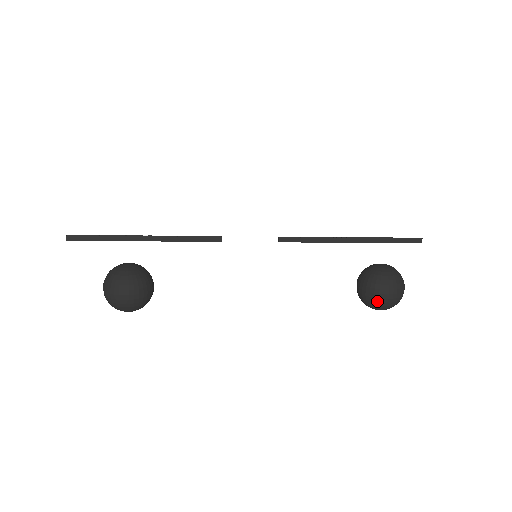
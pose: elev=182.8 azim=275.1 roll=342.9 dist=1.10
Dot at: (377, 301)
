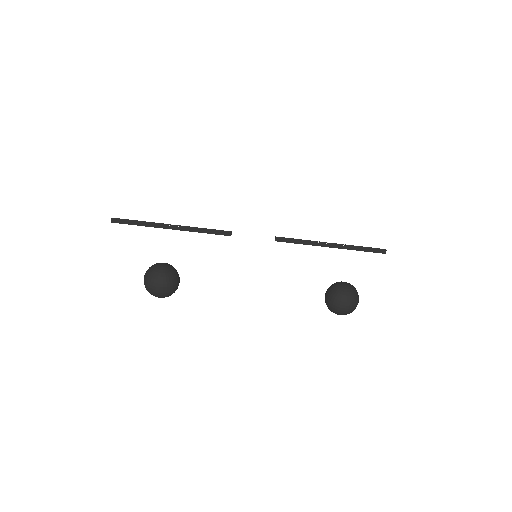
Dot at: (337, 311)
